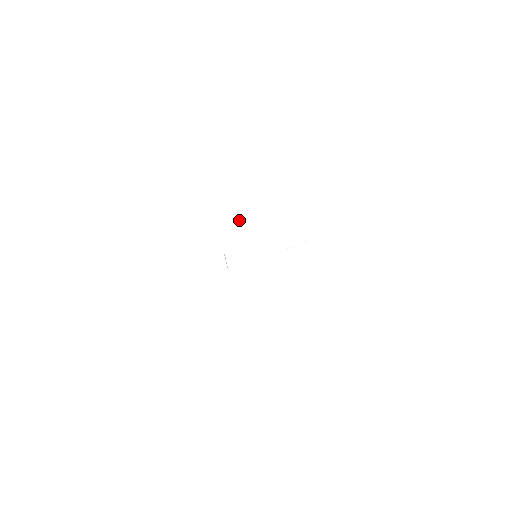
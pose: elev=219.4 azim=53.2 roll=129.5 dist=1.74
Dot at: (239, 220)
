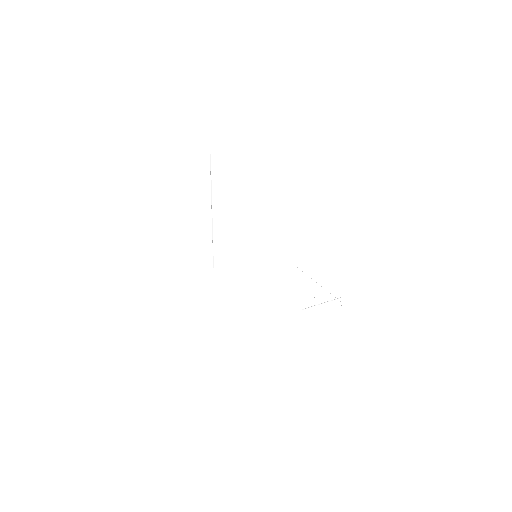
Dot at: (256, 206)
